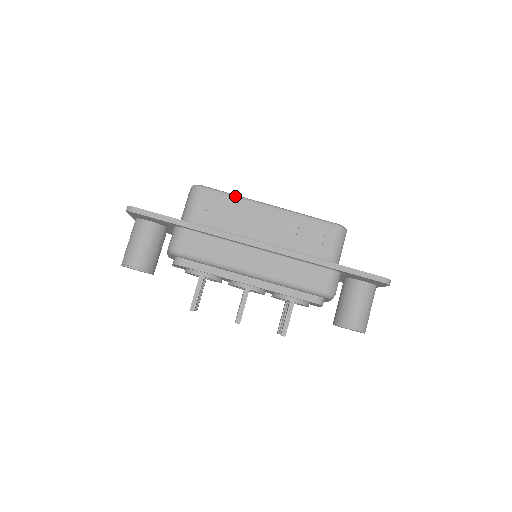
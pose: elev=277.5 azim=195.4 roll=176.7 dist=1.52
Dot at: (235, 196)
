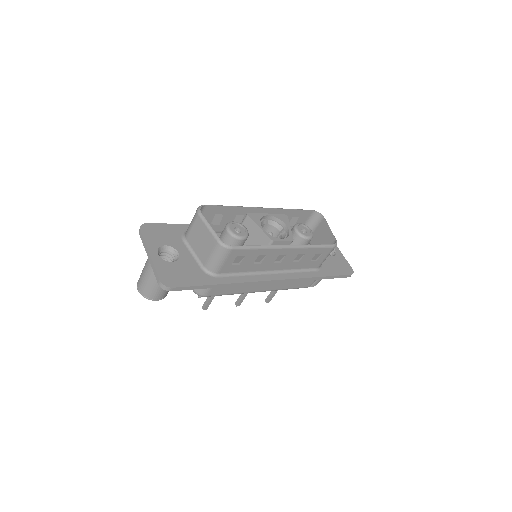
Dot at: (260, 248)
